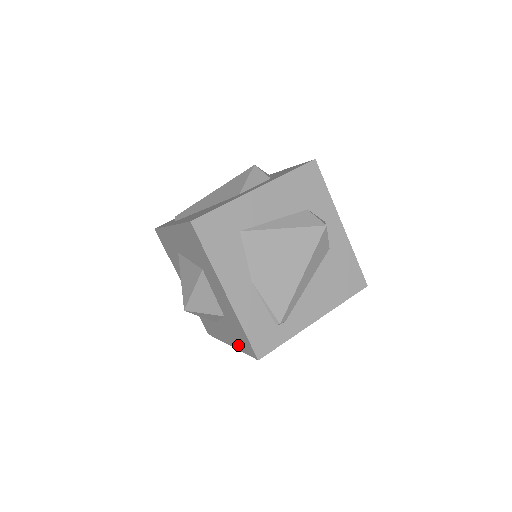
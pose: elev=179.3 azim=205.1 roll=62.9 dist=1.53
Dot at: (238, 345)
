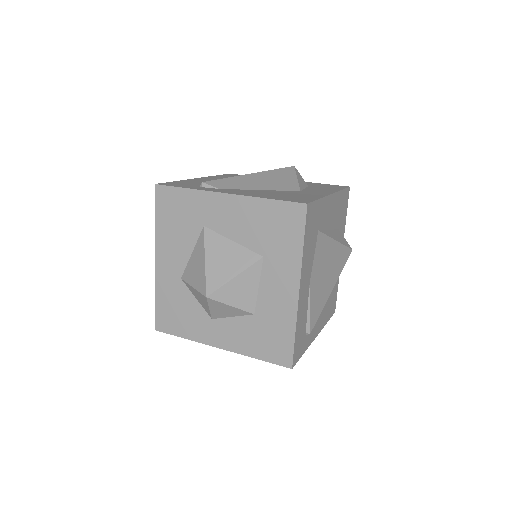
Dot at: (251, 349)
